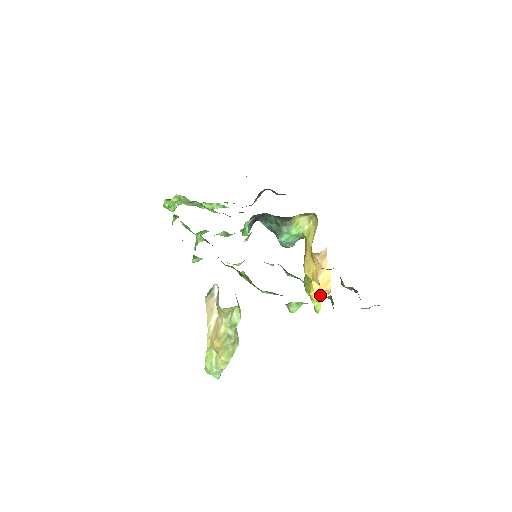
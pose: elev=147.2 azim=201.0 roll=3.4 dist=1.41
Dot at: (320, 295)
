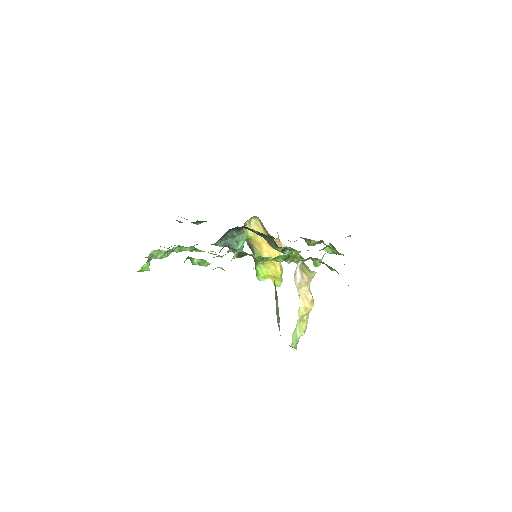
Dot at: (282, 269)
